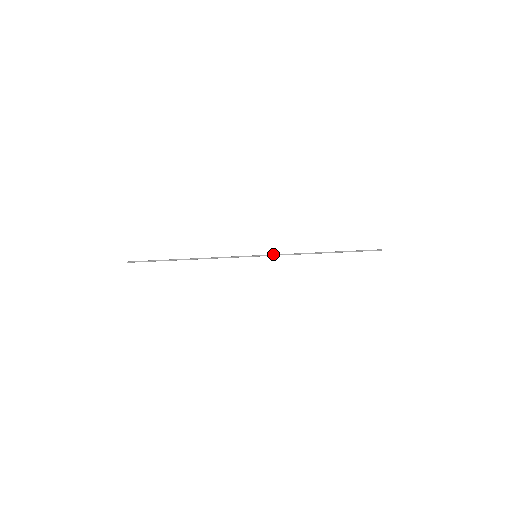
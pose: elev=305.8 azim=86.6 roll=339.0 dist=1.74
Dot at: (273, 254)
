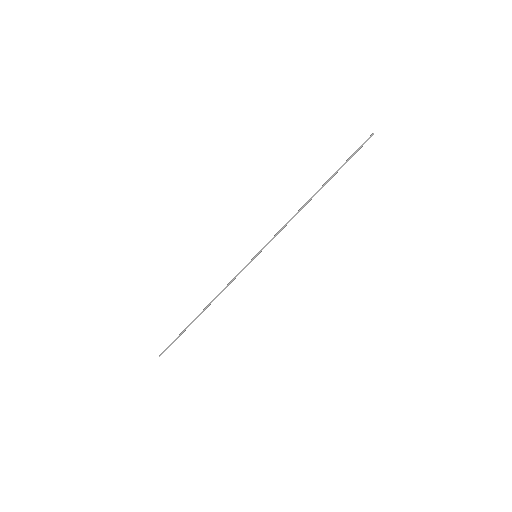
Dot at: (270, 241)
